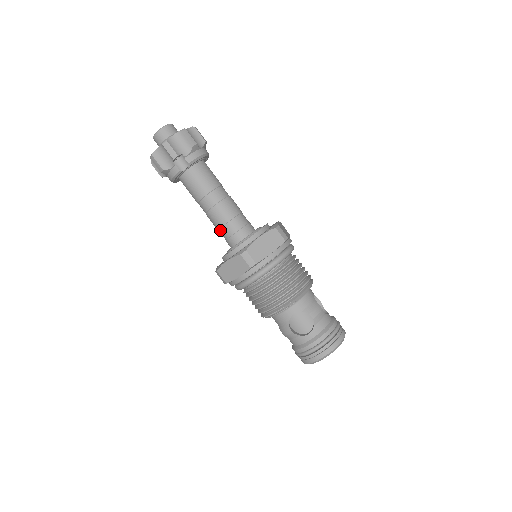
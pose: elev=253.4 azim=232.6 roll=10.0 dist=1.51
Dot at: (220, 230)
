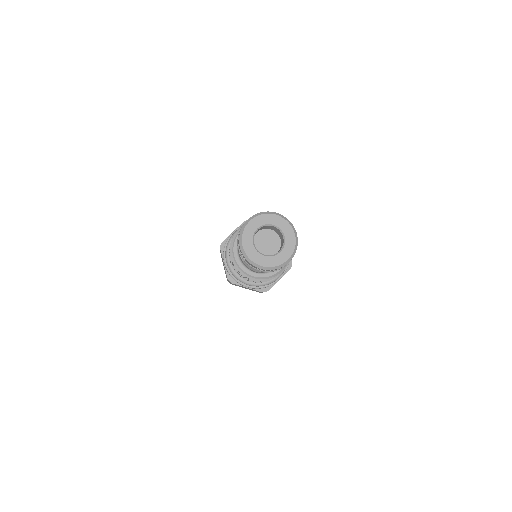
Dot at: occluded
